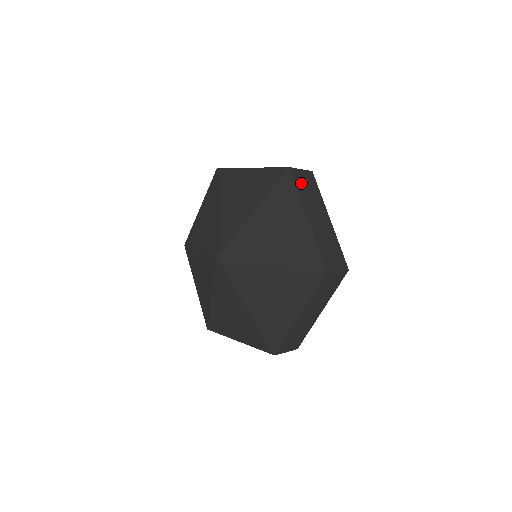
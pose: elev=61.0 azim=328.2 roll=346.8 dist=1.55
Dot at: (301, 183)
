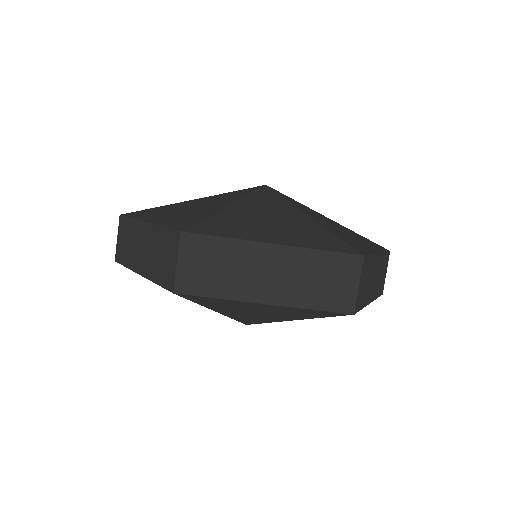
Dot at: (204, 280)
